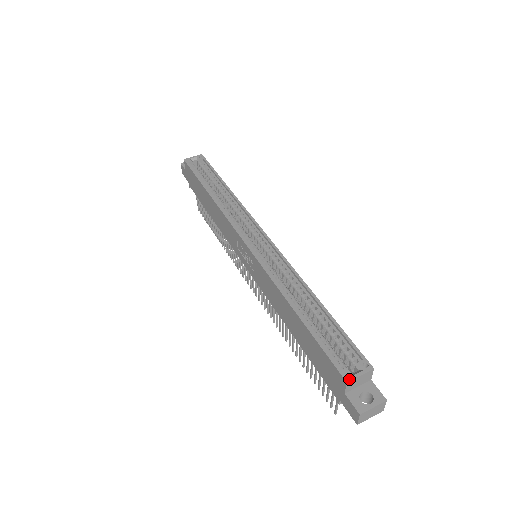
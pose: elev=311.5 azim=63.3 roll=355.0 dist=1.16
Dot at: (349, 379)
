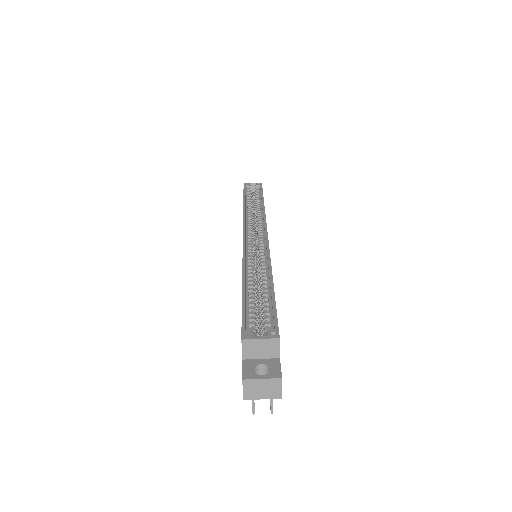
Dot at: (246, 338)
